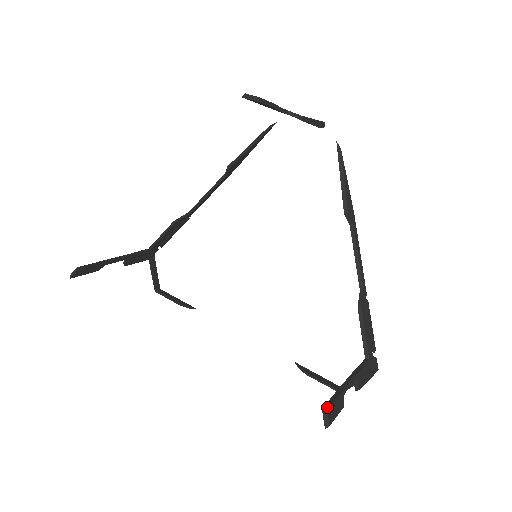
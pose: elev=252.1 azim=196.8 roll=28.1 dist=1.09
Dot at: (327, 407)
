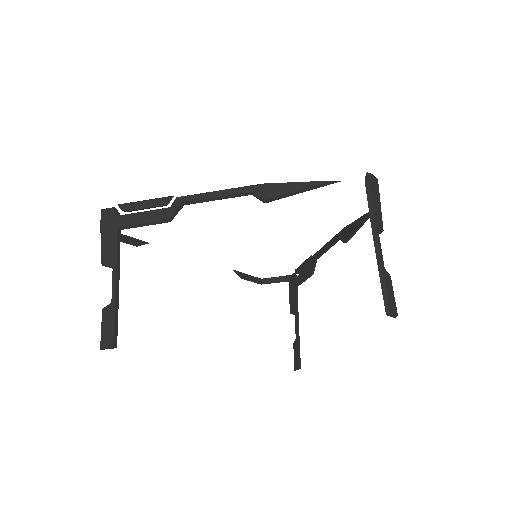
Dot at: (300, 366)
